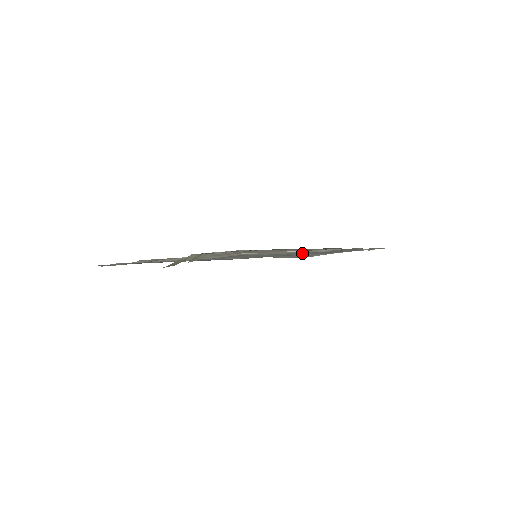
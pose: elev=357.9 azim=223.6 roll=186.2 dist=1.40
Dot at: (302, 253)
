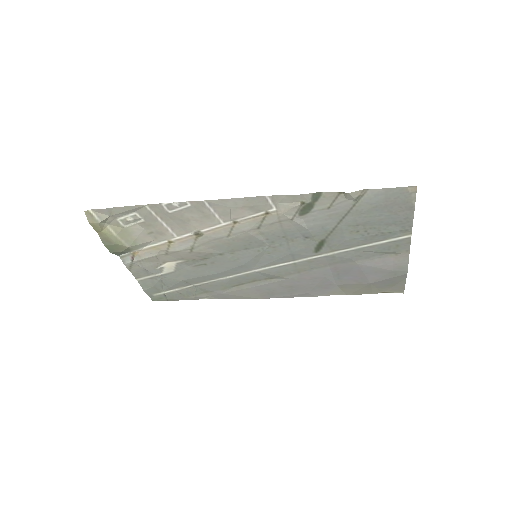
Dot at: (313, 243)
